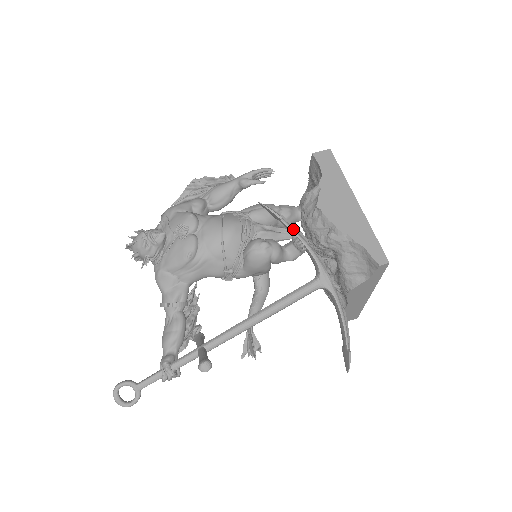
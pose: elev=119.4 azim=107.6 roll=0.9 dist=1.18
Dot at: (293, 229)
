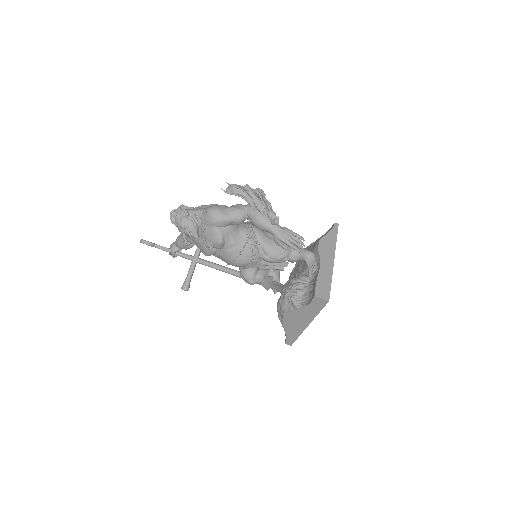
Dot at: (274, 289)
